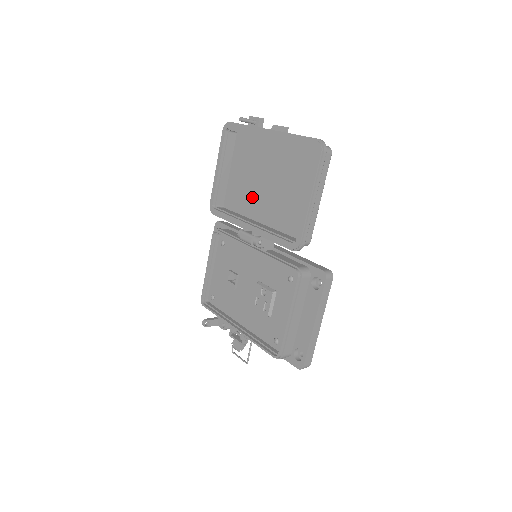
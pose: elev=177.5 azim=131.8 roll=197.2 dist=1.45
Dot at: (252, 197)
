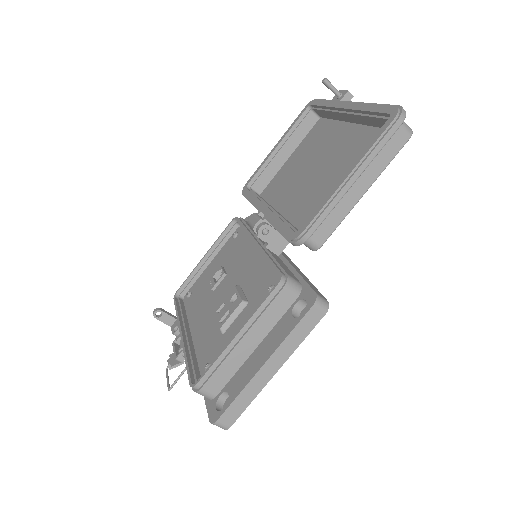
Dot at: (292, 185)
